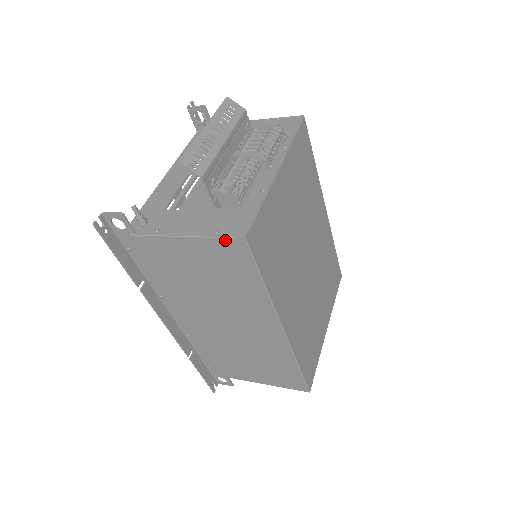
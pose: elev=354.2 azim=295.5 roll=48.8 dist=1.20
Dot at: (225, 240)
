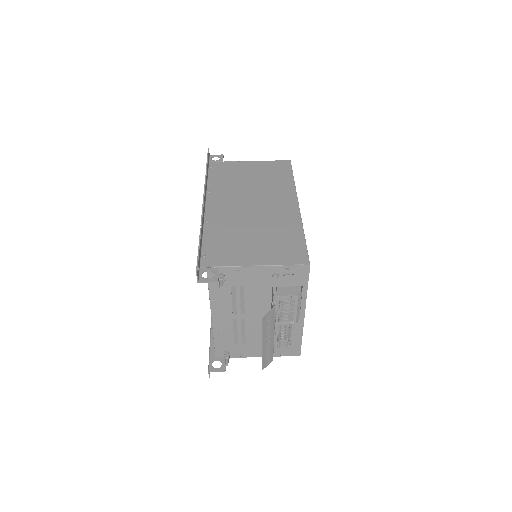
Dot at: (287, 354)
